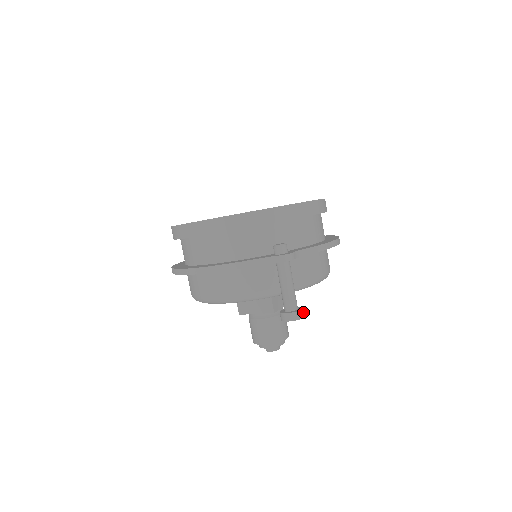
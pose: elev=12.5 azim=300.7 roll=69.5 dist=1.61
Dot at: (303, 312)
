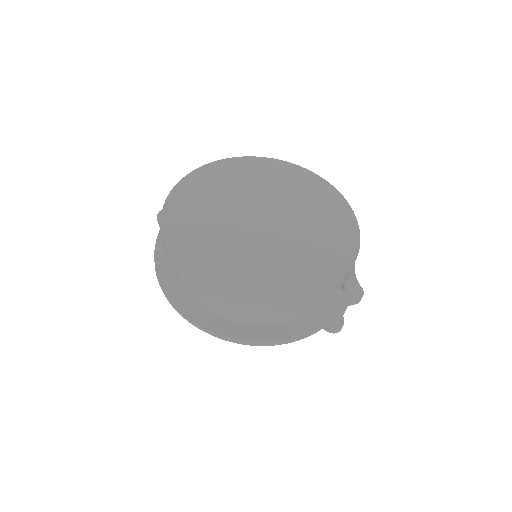
Dot at: occluded
